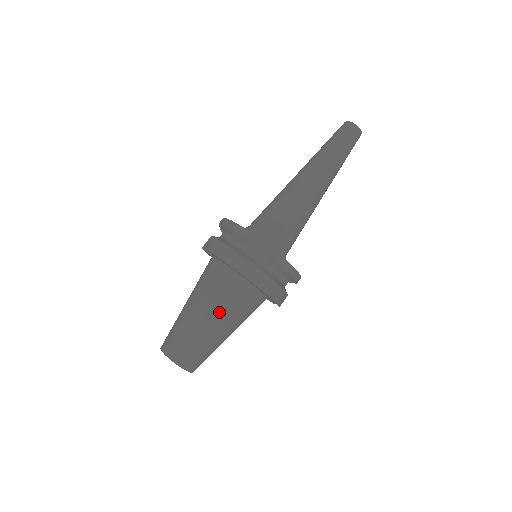
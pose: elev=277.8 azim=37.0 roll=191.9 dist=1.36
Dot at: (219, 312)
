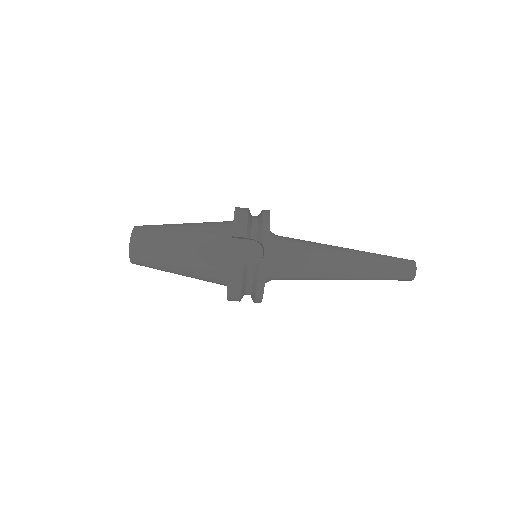
Dot at: occluded
